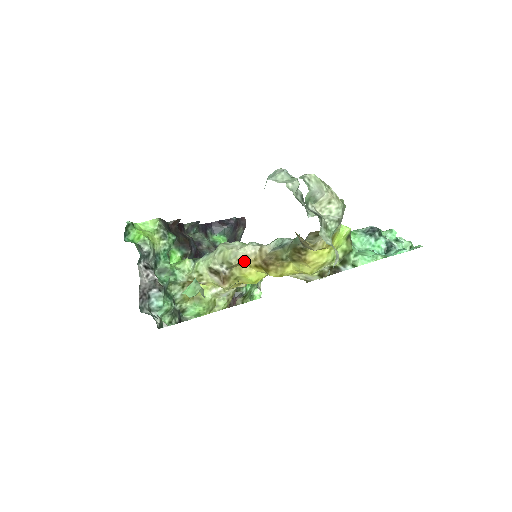
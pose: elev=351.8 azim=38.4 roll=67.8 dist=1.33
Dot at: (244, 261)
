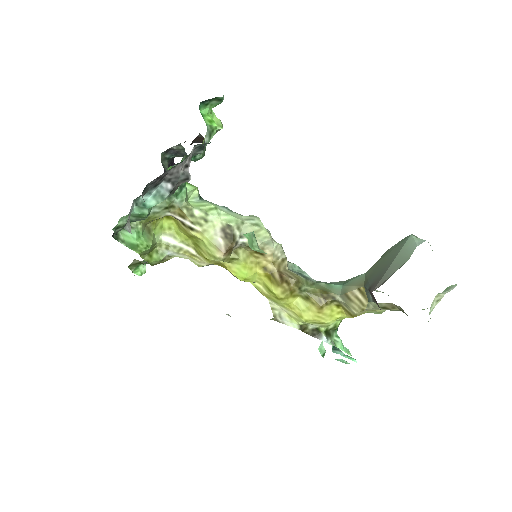
Dot at: (264, 254)
